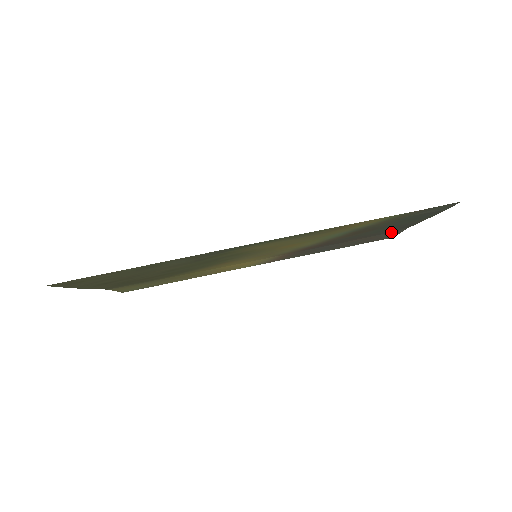
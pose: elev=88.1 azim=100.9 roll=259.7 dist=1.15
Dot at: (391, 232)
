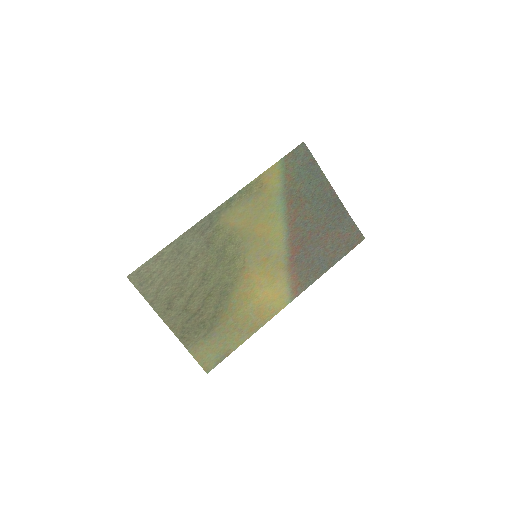
Dot at: (343, 222)
